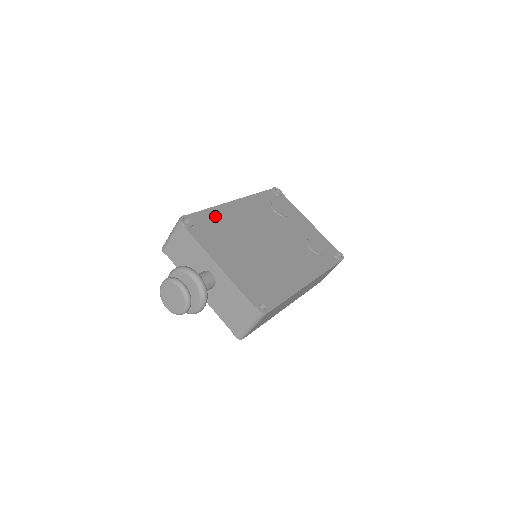
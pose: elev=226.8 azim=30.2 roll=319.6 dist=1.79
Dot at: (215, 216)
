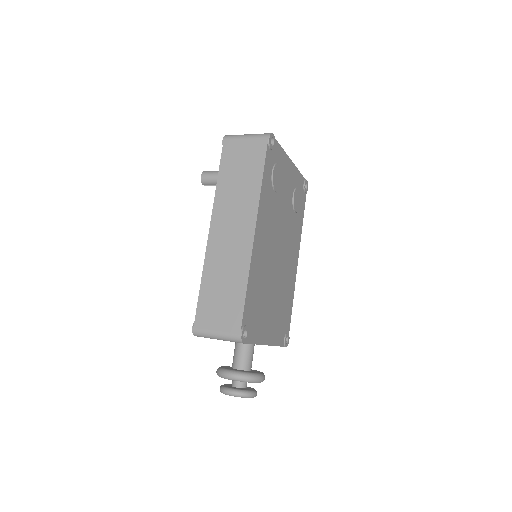
Dot at: (253, 287)
